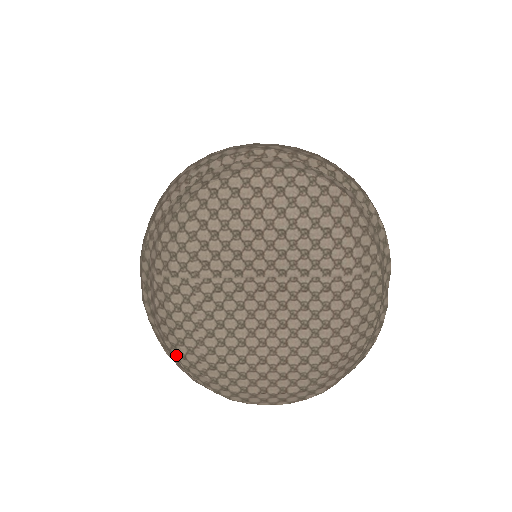
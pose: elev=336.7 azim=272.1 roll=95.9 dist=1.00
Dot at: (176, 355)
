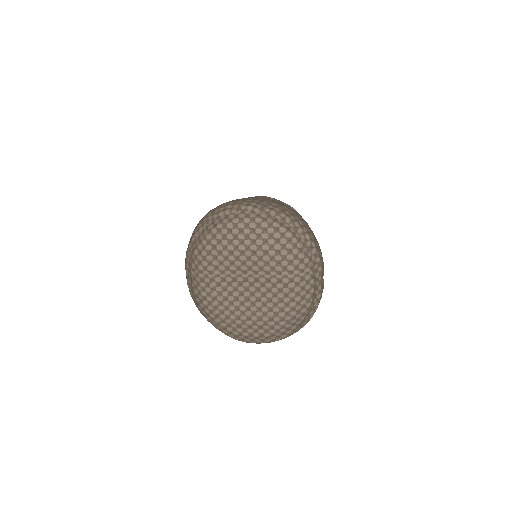
Dot at: (204, 314)
